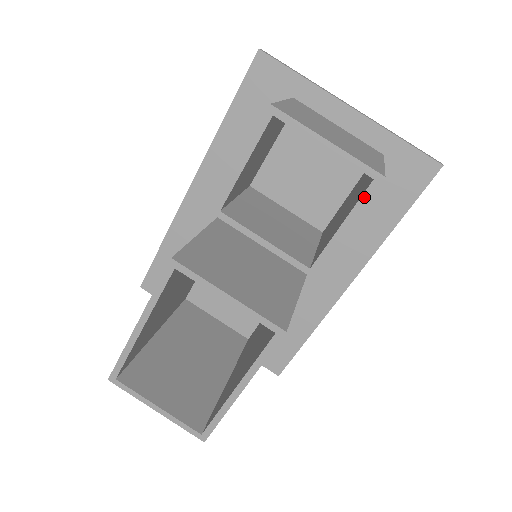
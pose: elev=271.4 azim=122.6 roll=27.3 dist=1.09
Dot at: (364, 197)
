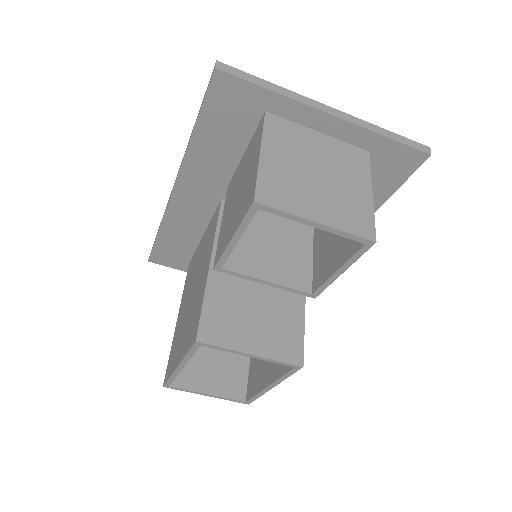
Dot at: (357, 255)
